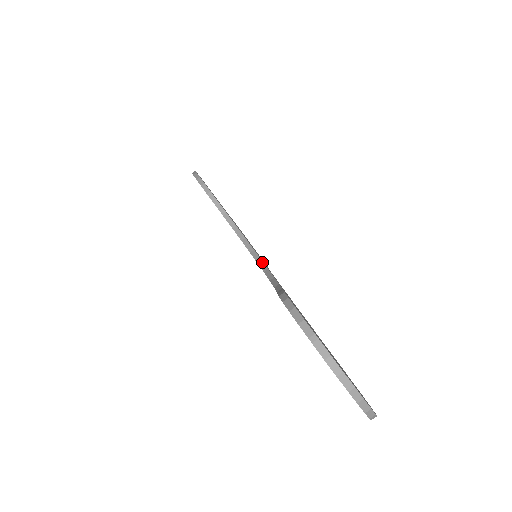
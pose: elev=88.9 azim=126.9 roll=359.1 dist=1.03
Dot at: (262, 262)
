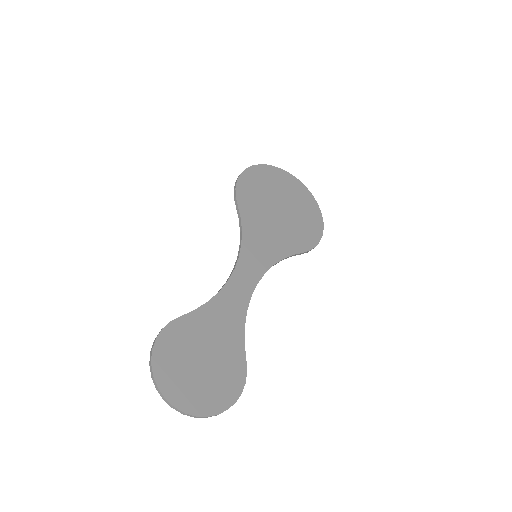
Dot at: (232, 272)
